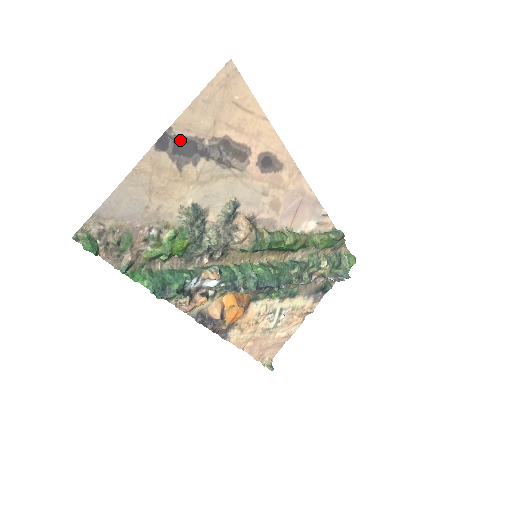
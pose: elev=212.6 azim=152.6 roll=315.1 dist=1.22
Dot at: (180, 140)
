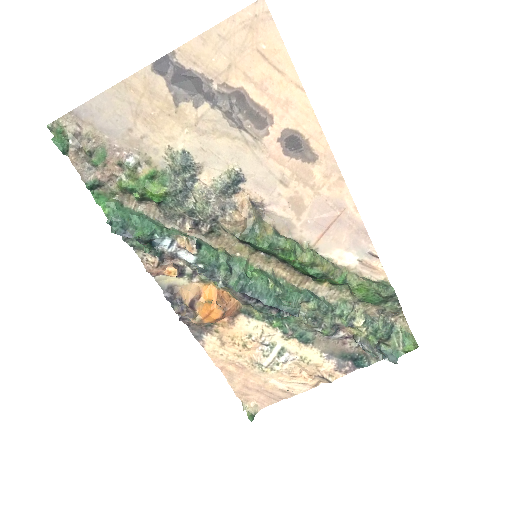
Dot at: (183, 71)
